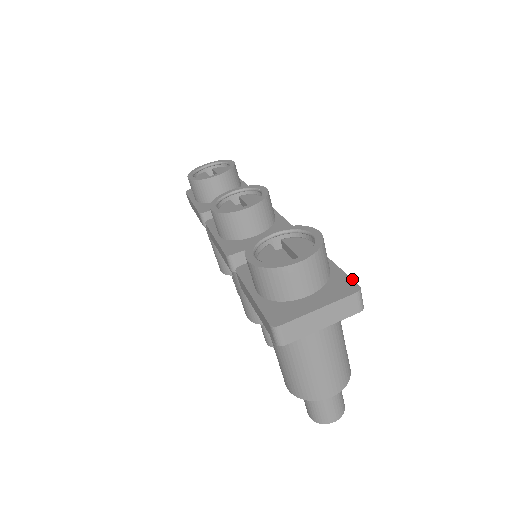
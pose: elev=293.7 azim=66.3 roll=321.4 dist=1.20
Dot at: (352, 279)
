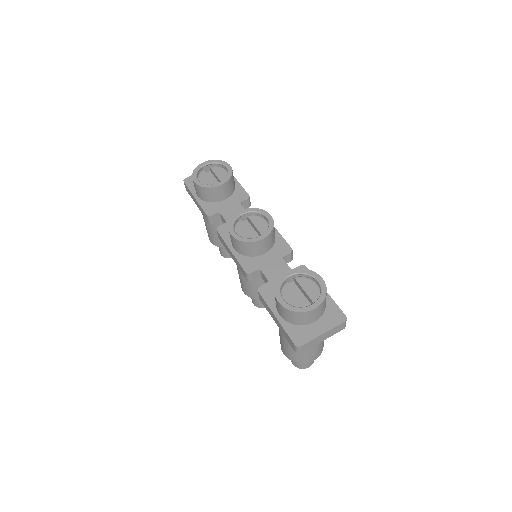
Dot at: occluded
